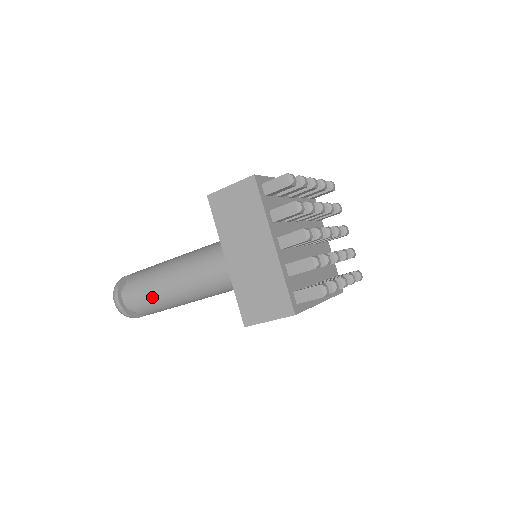
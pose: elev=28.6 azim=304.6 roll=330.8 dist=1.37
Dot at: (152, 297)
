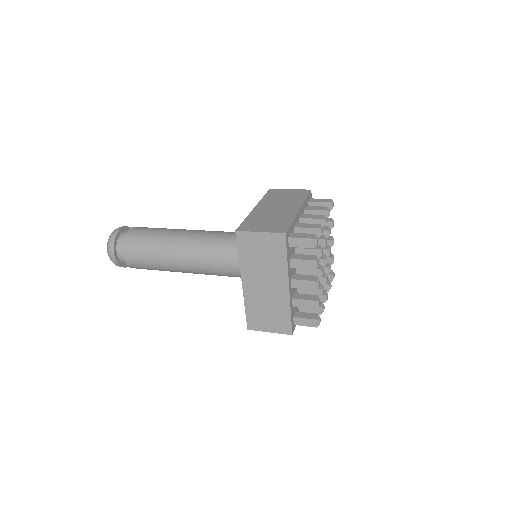
Dot at: (152, 265)
